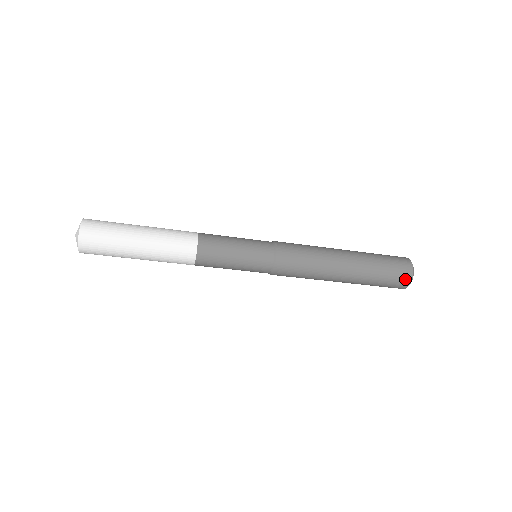
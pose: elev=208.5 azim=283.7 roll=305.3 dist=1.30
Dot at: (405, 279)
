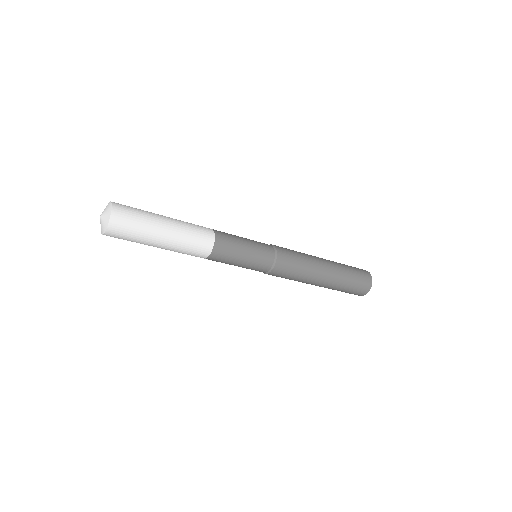
Dot at: occluded
